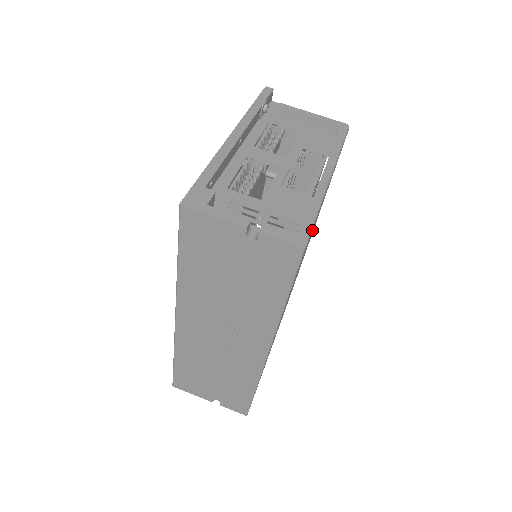
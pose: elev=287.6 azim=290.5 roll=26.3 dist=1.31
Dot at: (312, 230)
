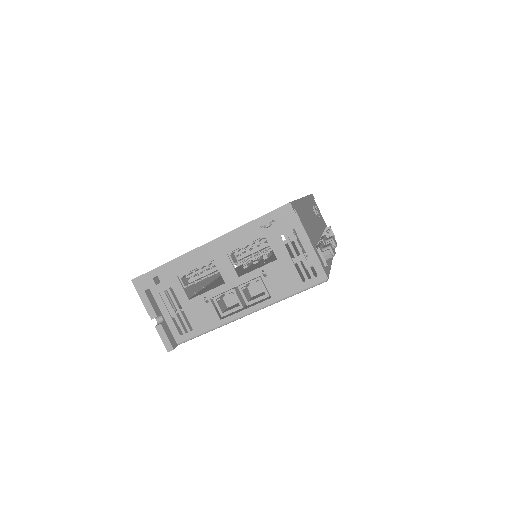
Dot at: occluded
